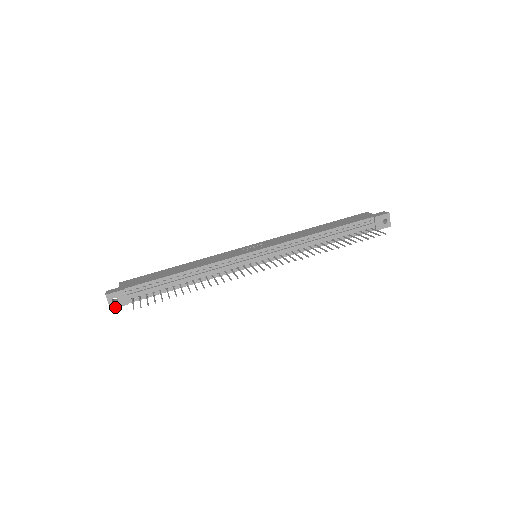
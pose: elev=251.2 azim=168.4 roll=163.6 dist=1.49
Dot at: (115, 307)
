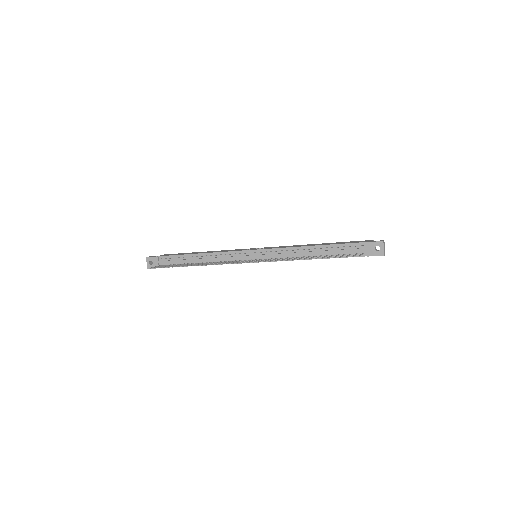
Dot at: occluded
